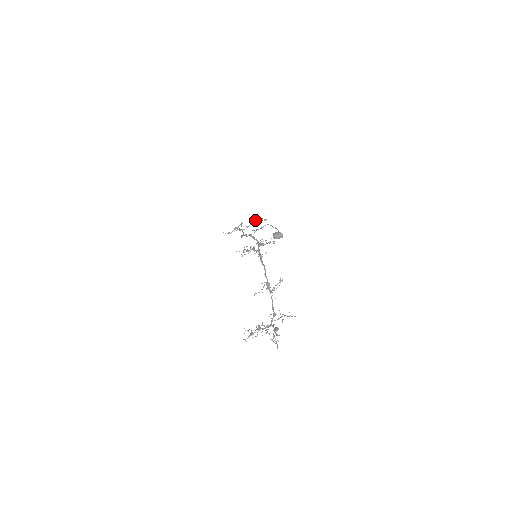
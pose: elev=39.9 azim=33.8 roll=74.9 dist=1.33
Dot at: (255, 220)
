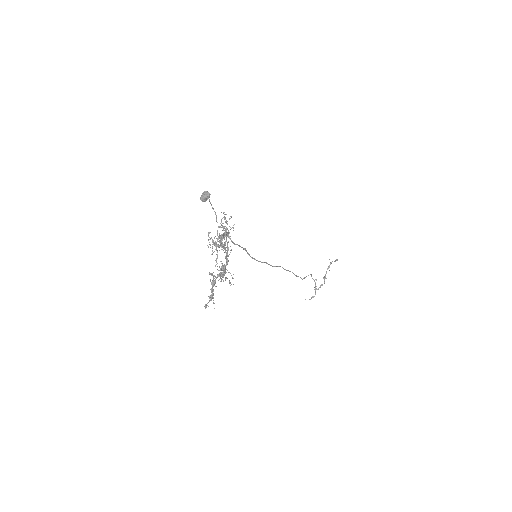
Dot at: occluded
